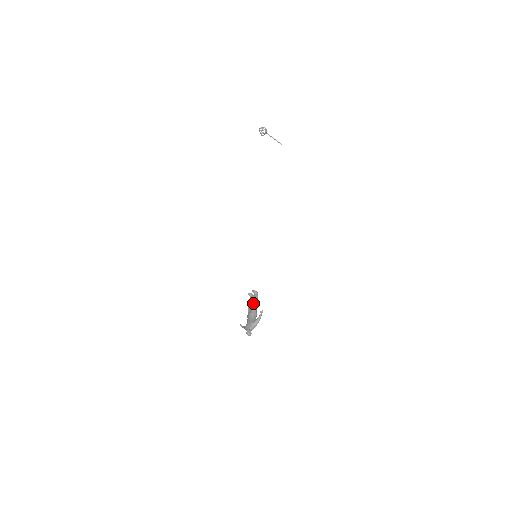
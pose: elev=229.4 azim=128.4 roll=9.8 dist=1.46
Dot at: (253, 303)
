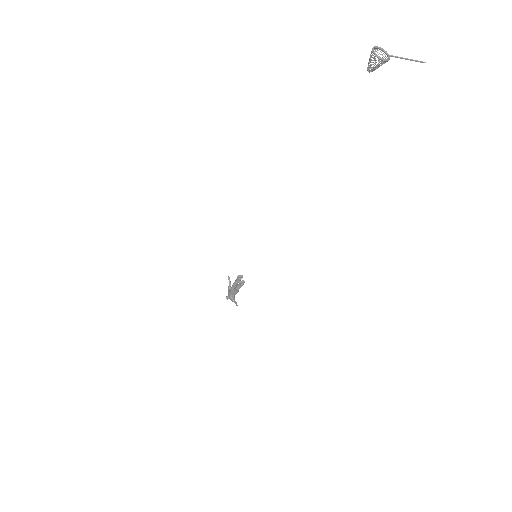
Dot at: (236, 289)
